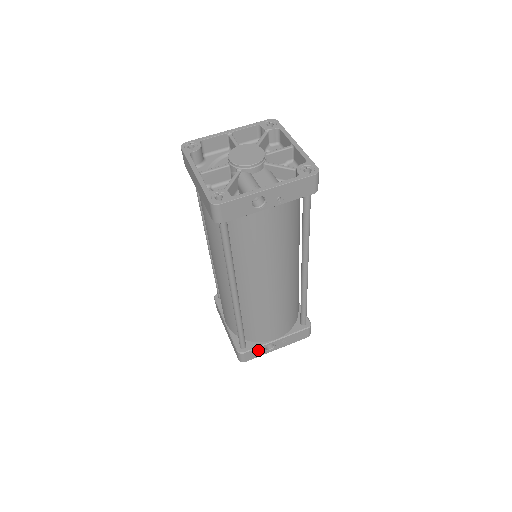
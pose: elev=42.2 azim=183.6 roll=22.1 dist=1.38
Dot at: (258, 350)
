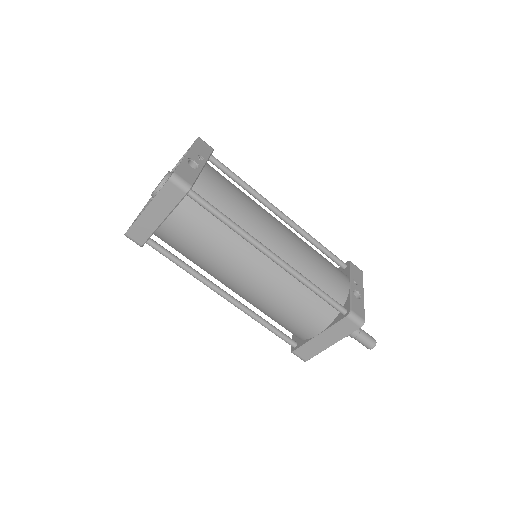
Dot at: (355, 302)
